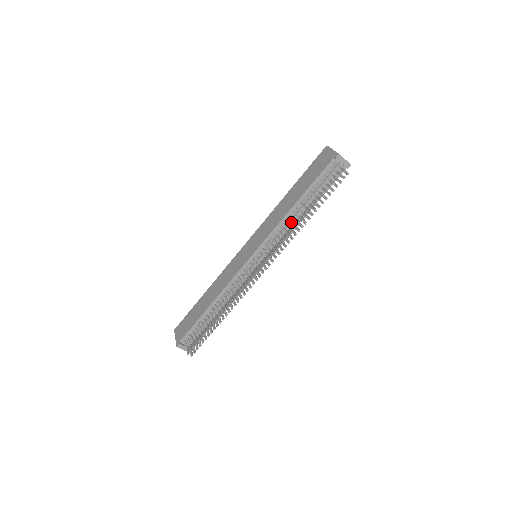
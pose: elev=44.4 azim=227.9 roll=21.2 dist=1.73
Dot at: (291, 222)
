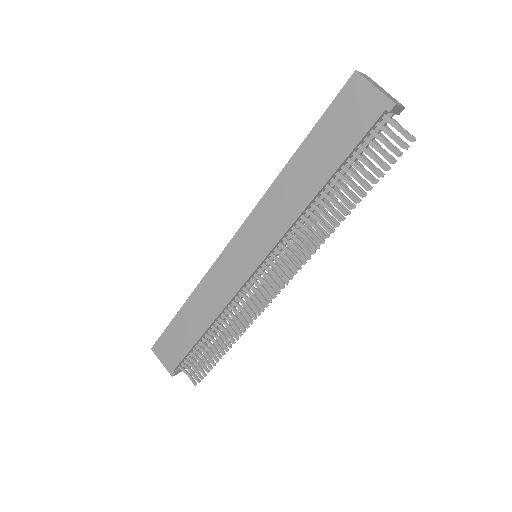
Dot at: (316, 217)
